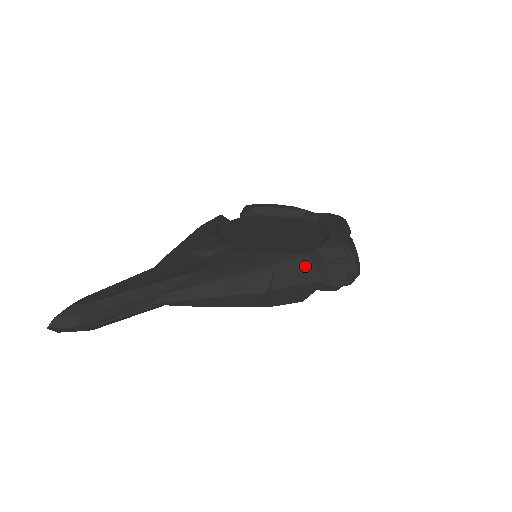
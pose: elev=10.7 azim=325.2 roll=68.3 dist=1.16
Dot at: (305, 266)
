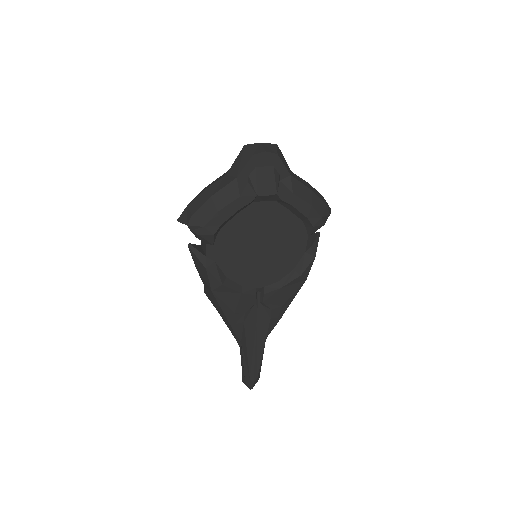
Dot at: occluded
